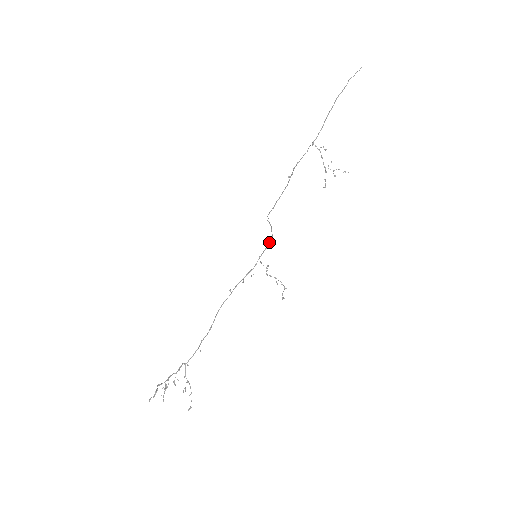
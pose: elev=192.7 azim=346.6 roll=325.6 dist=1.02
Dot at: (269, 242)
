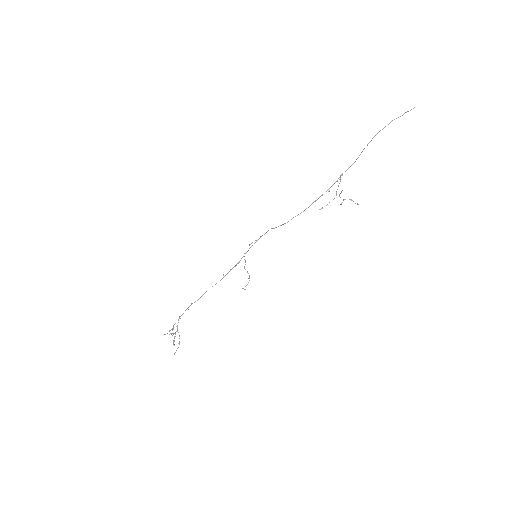
Dot at: occluded
